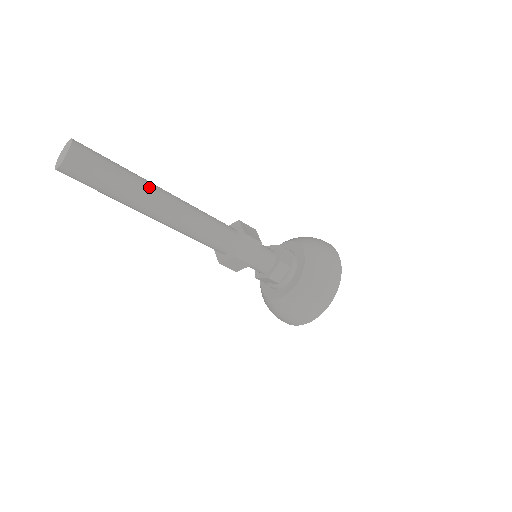
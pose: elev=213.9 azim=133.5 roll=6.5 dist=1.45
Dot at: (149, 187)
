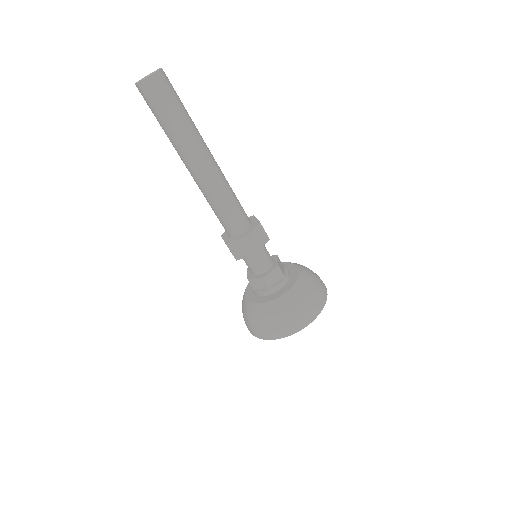
Dot at: (202, 139)
